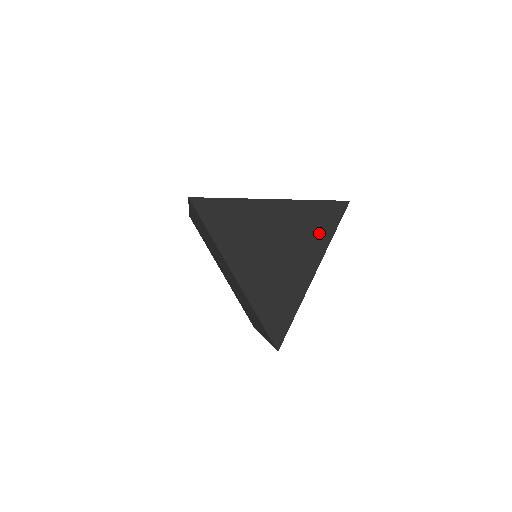
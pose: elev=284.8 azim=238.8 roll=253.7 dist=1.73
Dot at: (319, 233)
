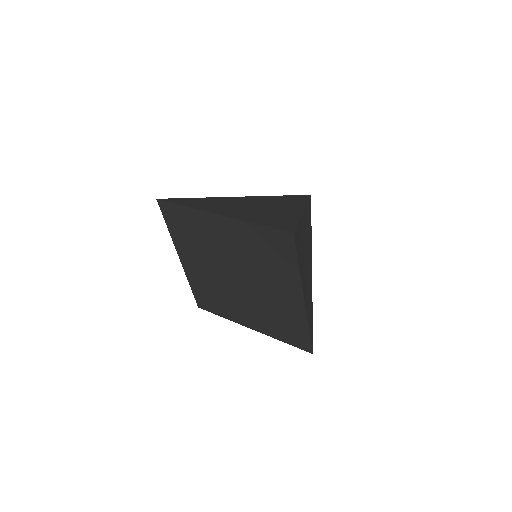
Dot at: (292, 202)
